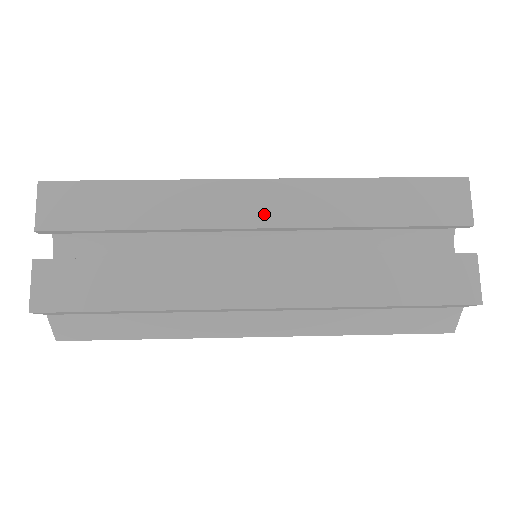
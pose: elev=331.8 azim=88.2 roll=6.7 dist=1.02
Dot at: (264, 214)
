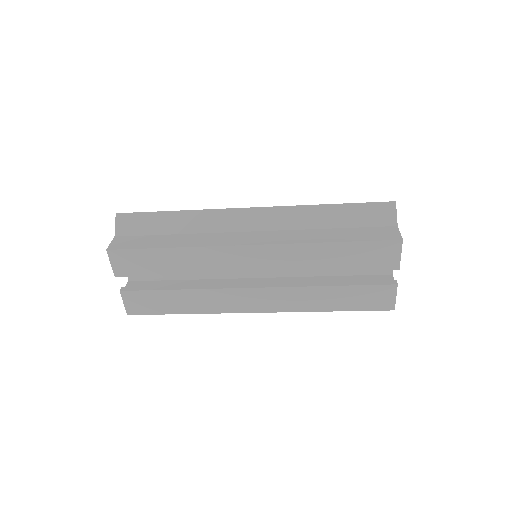
Dot at: occluded
